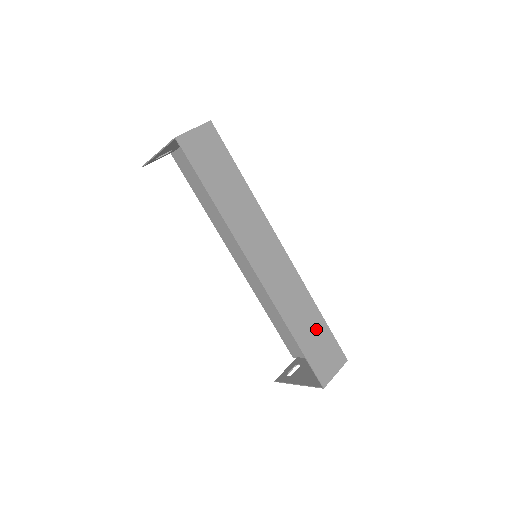
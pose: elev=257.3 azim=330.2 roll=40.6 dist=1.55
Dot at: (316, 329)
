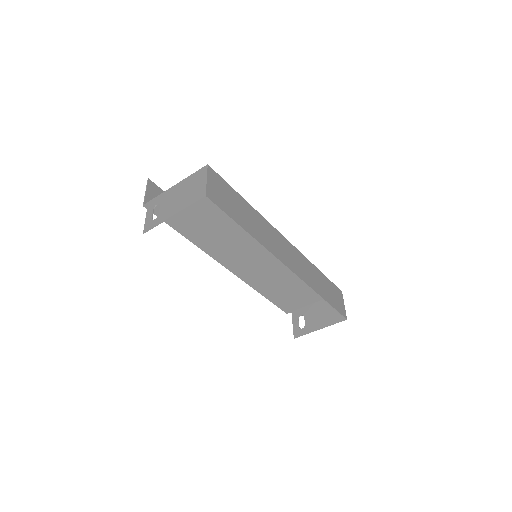
Dot at: (325, 284)
